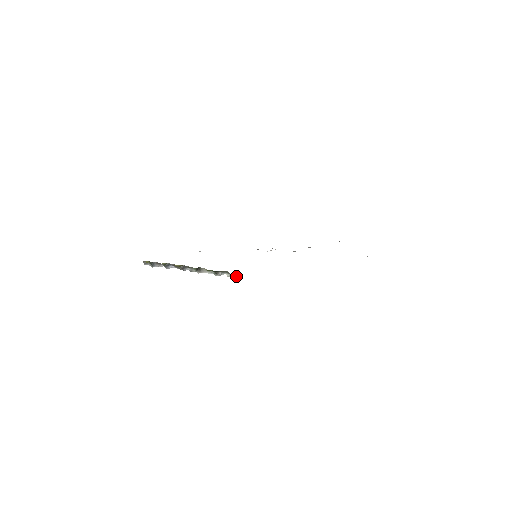
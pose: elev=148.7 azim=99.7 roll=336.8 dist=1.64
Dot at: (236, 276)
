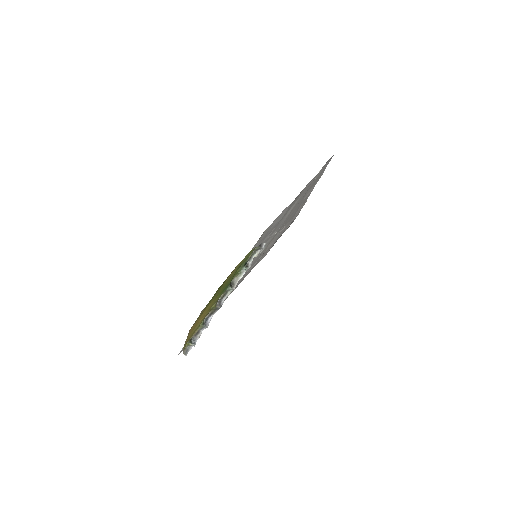
Dot at: (262, 245)
